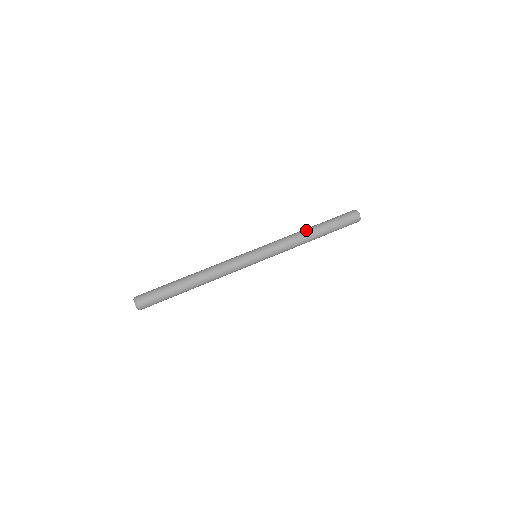
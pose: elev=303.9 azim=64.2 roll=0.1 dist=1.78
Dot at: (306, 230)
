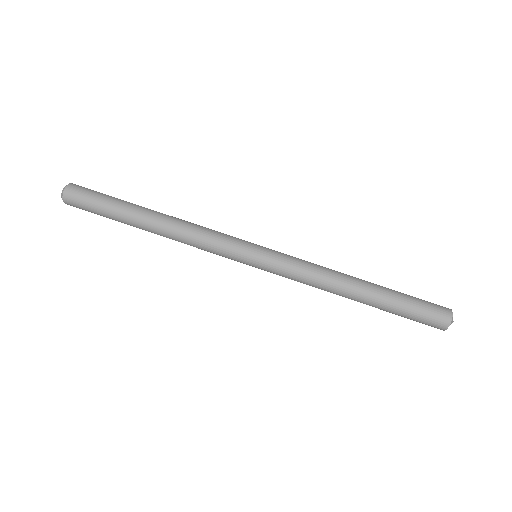
Dot at: (348, 291)
